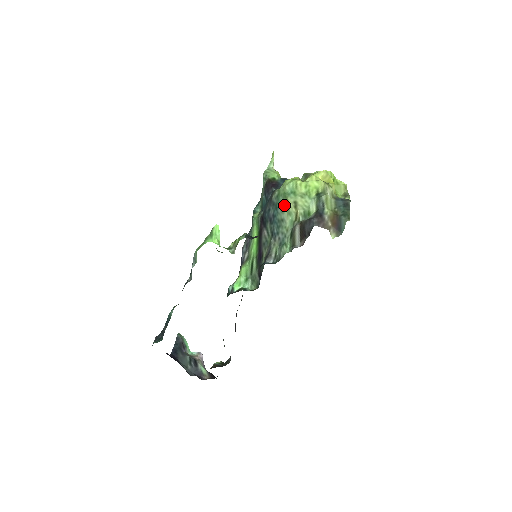
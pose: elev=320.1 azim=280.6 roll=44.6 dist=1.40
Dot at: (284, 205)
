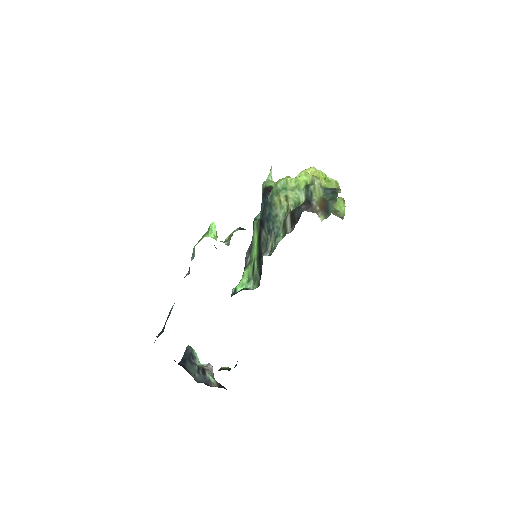
Dot at: (277, 201)
